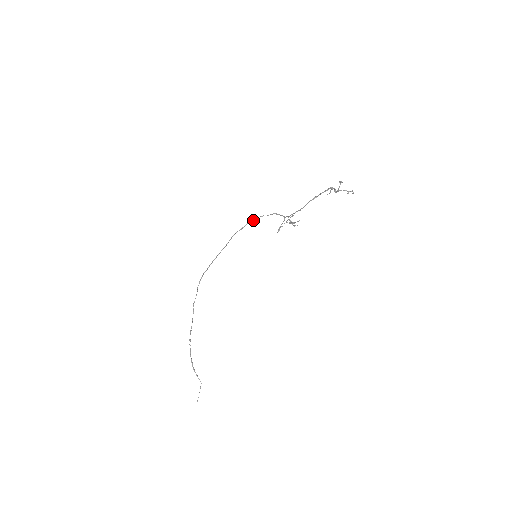
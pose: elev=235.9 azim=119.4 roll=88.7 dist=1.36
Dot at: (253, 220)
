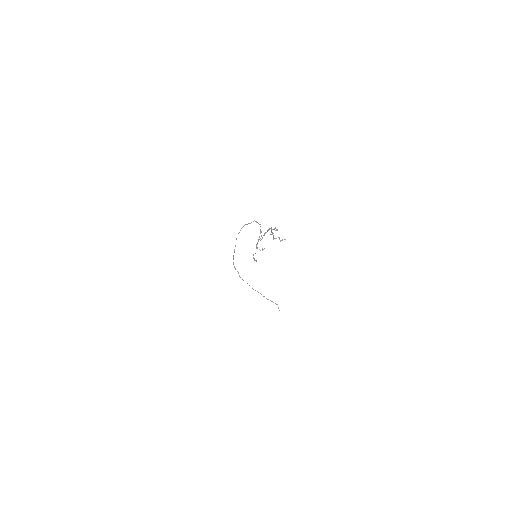
Dot at: (243, 226)
